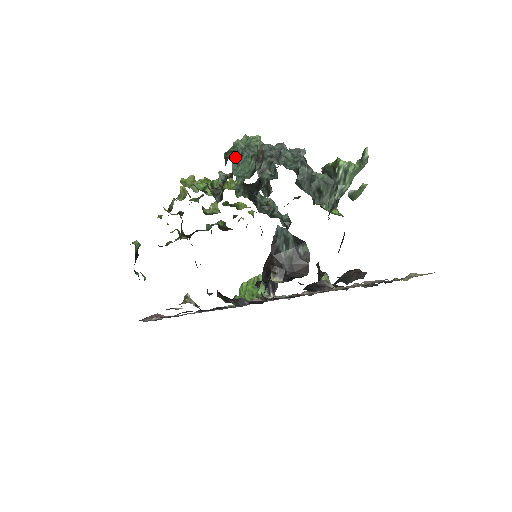
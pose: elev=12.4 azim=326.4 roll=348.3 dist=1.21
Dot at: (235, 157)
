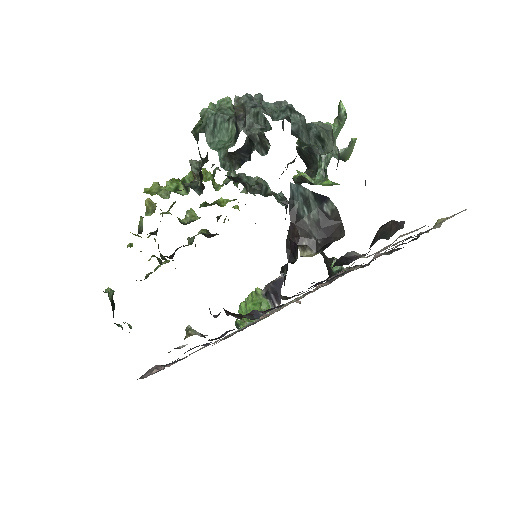
Dot at: (207, 128)
